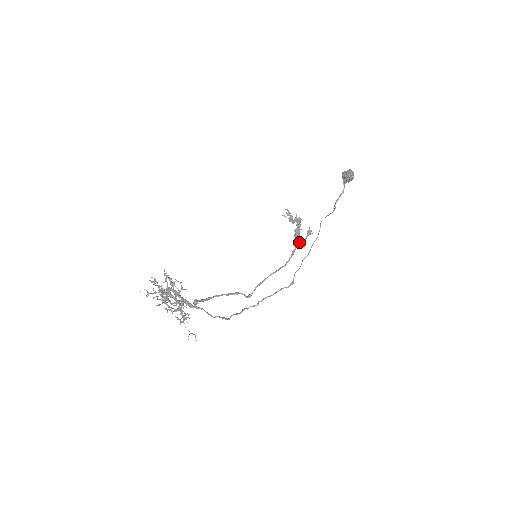
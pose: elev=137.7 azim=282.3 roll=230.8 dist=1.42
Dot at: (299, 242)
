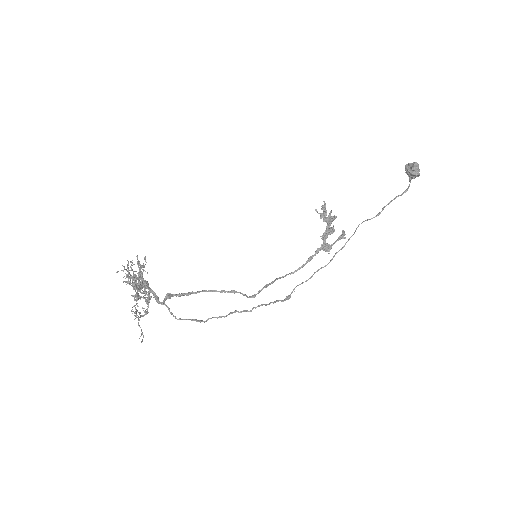
Dot at: (323, 246)
